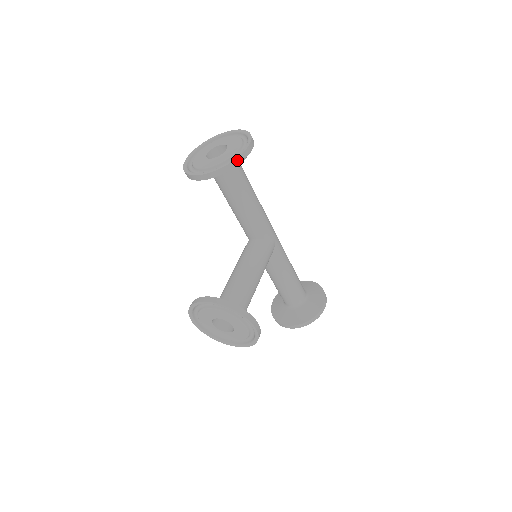
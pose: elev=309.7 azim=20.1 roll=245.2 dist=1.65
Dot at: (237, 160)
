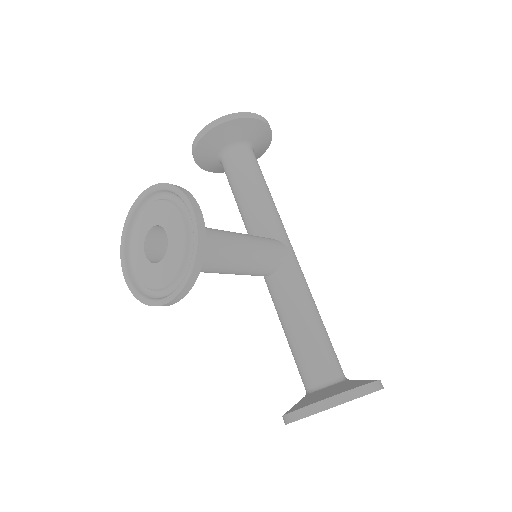
Dot at: (242, 114)
